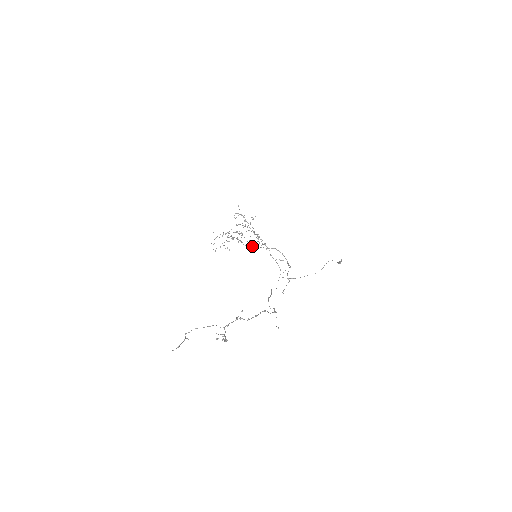
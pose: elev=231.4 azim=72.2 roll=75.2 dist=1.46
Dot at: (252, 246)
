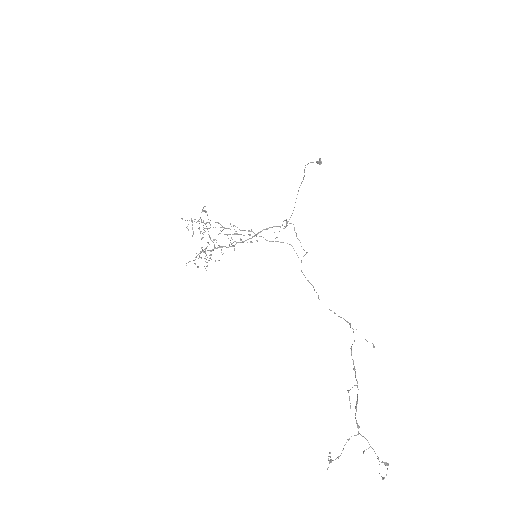
Dot at: (237, 242)
